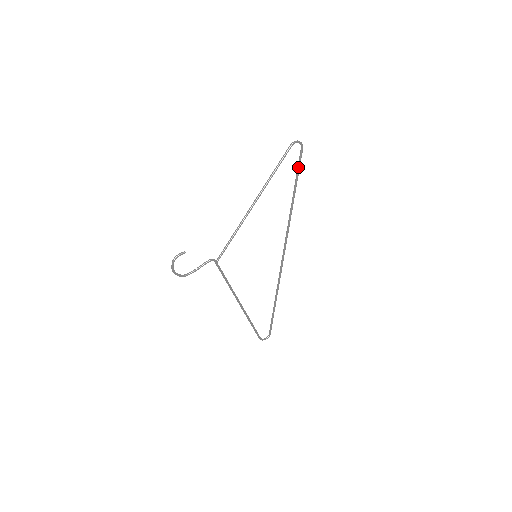
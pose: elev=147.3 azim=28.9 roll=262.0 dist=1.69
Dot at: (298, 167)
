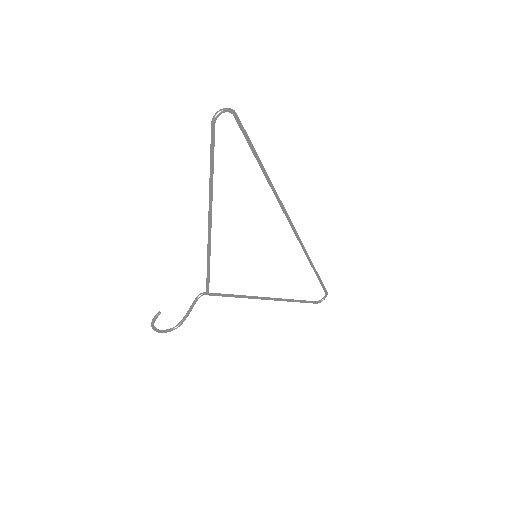
Dot at: (246, 139)
